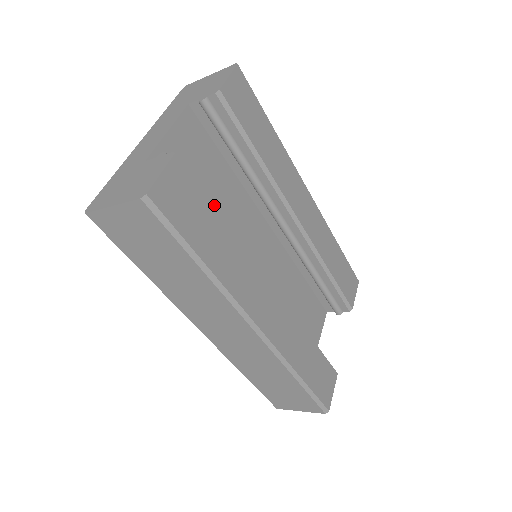
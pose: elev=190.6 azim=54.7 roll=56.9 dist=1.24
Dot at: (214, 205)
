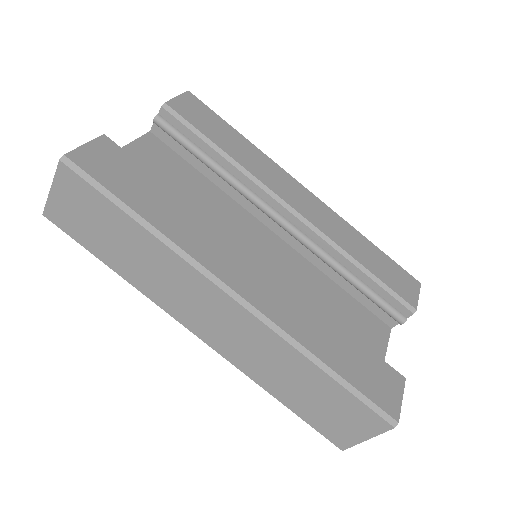
Dot at: occluded
